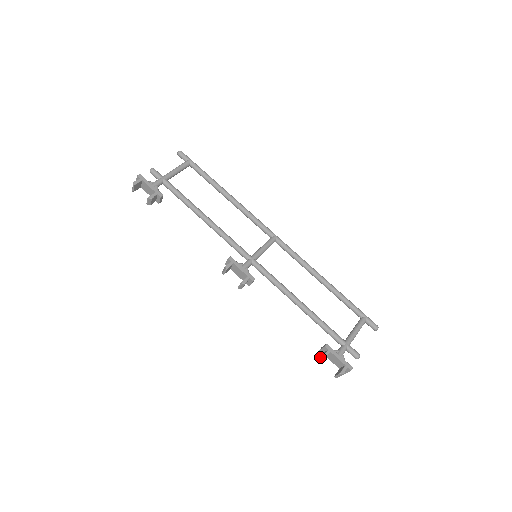
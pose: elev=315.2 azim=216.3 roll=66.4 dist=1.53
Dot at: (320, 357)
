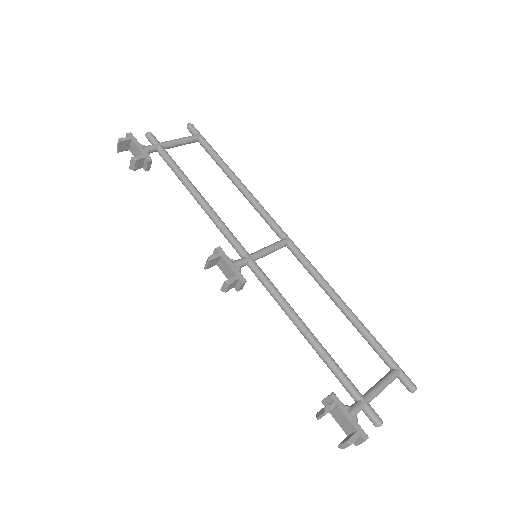
Dot at: (320, 410)
